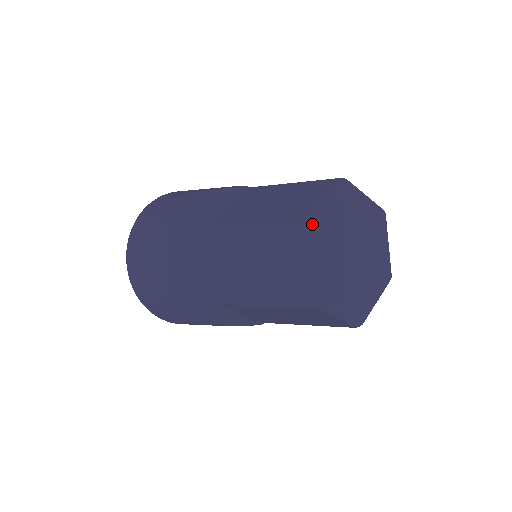
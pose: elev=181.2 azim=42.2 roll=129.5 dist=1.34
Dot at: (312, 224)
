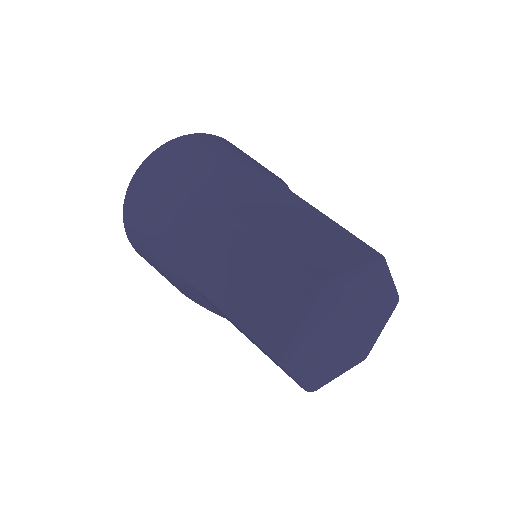
Dot at: (326, 293)
